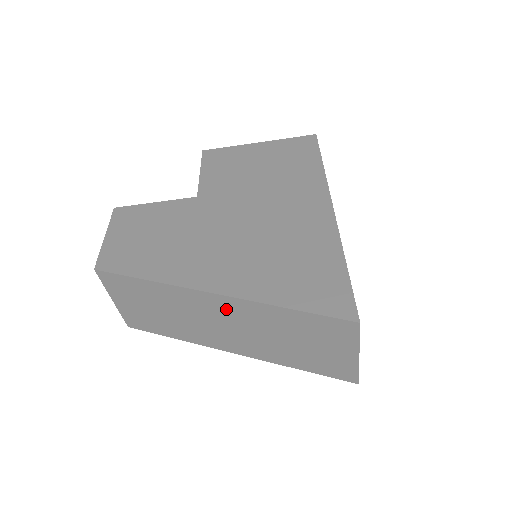
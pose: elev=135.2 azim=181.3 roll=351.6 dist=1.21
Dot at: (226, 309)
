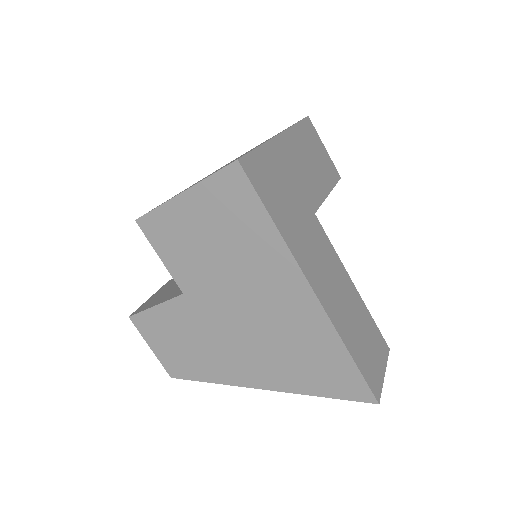
Dot at: occluded
